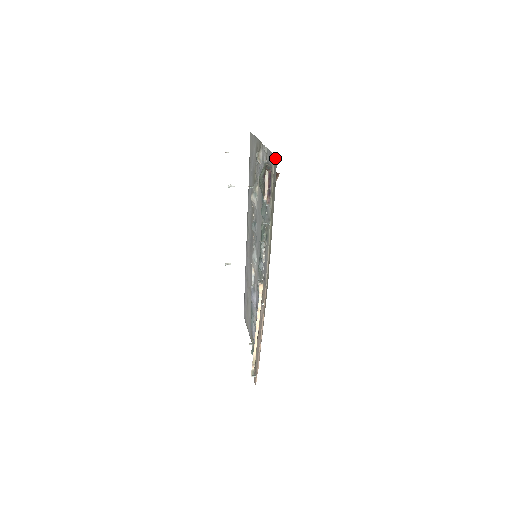
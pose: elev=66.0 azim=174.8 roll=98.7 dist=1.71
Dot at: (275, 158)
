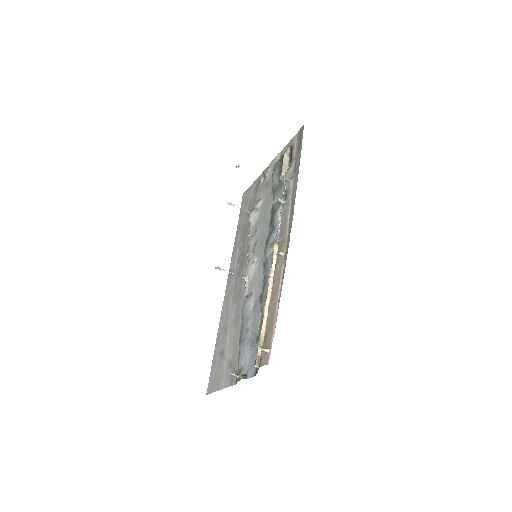
Dot at: (300, 129)
